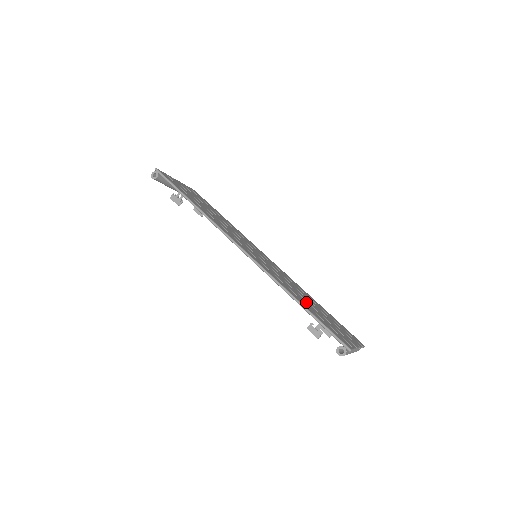
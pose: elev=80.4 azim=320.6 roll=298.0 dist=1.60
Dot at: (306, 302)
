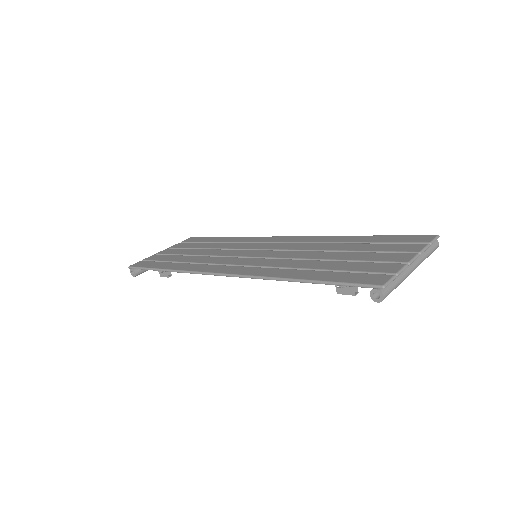
Dot at: (318, 264)
